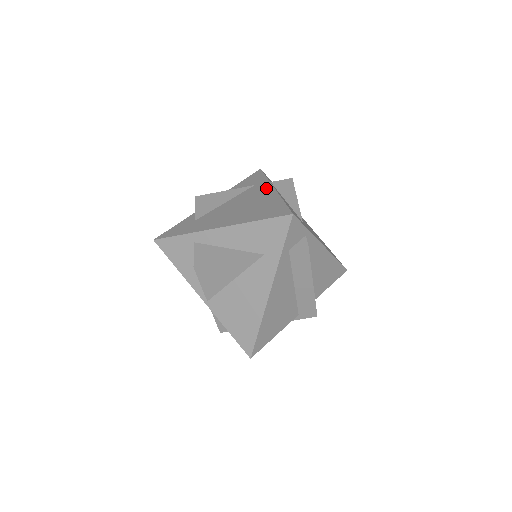
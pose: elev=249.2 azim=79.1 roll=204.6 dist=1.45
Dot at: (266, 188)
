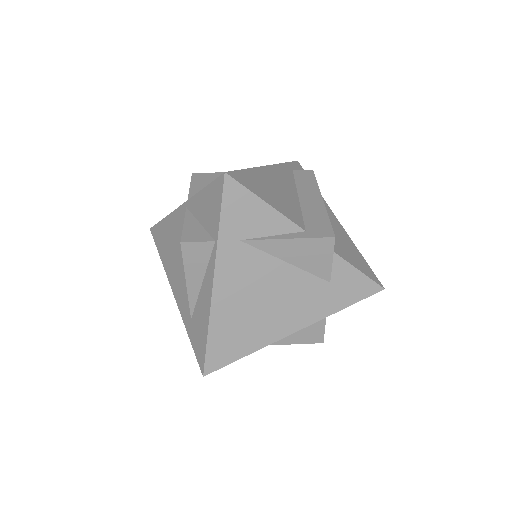
Dot at: occluded
